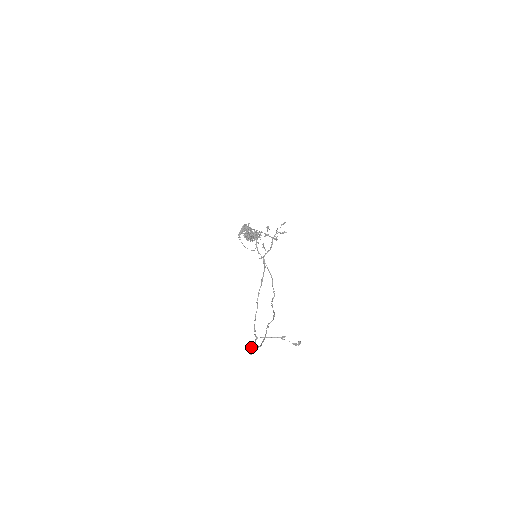
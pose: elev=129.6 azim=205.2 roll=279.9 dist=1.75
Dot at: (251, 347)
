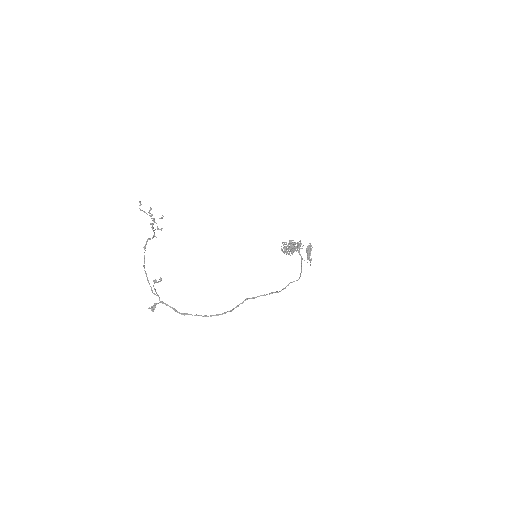
Dot at: (154, 306)
